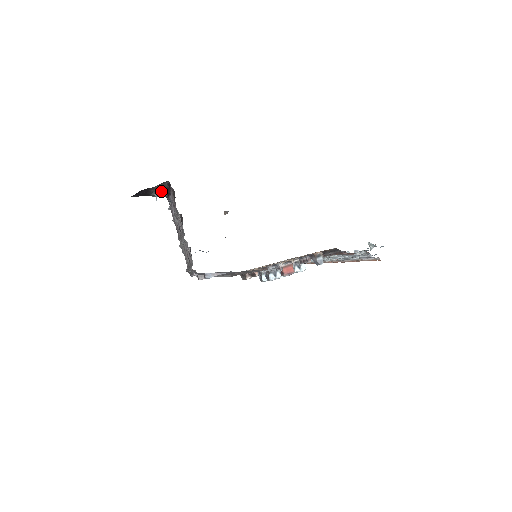
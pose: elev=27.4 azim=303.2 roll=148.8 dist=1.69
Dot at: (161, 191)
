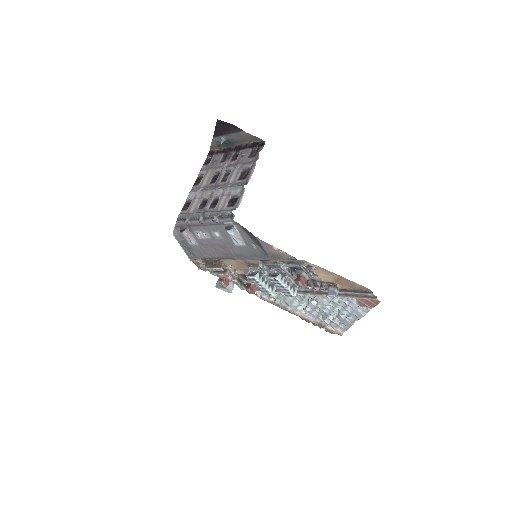
Dot at: (230, 142)
